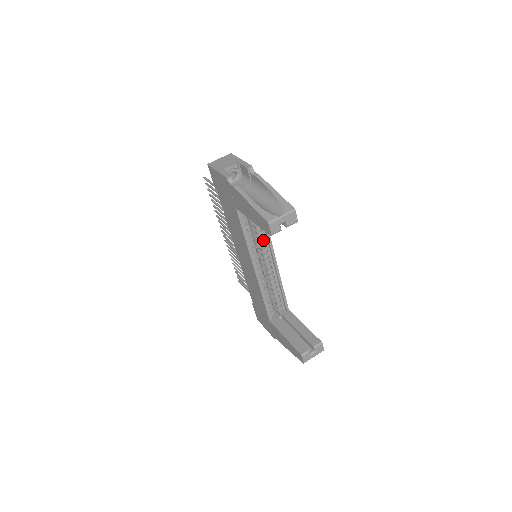
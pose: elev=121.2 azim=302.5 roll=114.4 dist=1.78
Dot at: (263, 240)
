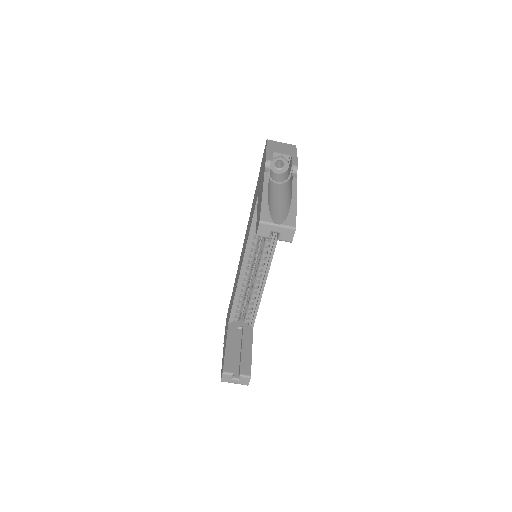
Dot at: (269, 245)
